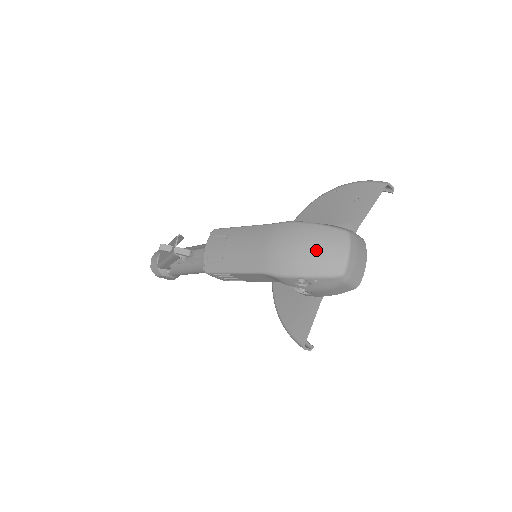
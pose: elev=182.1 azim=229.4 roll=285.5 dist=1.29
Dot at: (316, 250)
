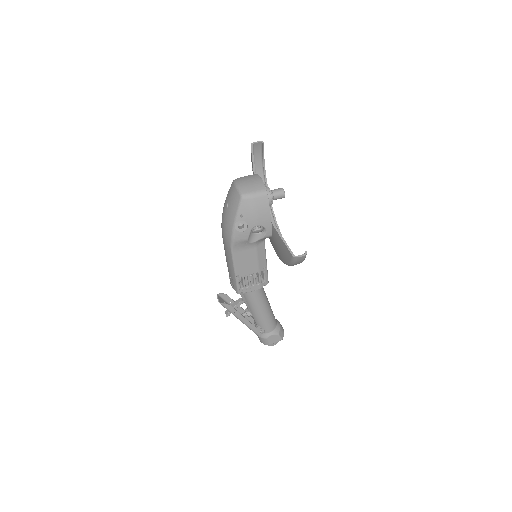
Dot at: occluded
